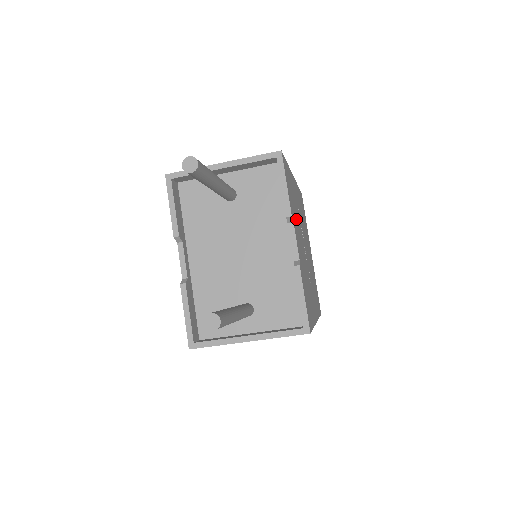
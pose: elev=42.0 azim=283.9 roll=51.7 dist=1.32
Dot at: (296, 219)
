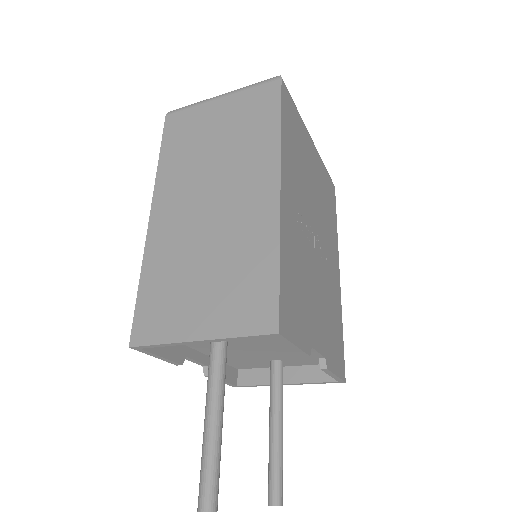
Dot at: (307, 294)
